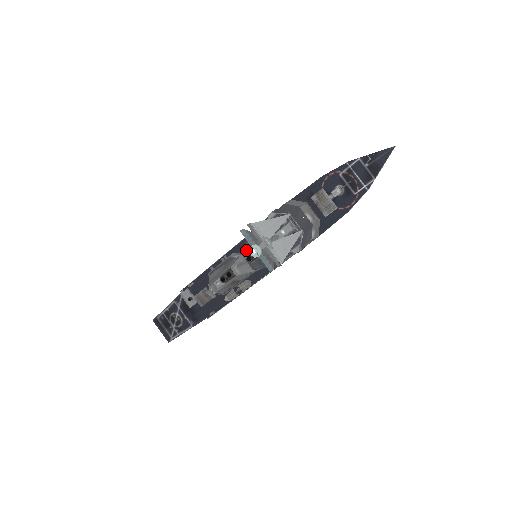
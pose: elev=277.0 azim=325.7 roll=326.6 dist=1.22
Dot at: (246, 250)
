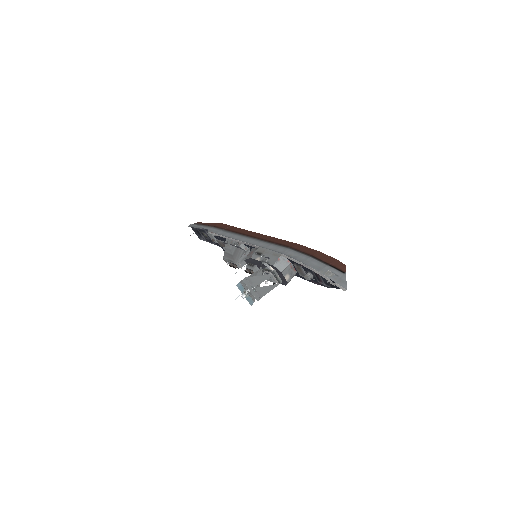
Dot at: (247, 261)
